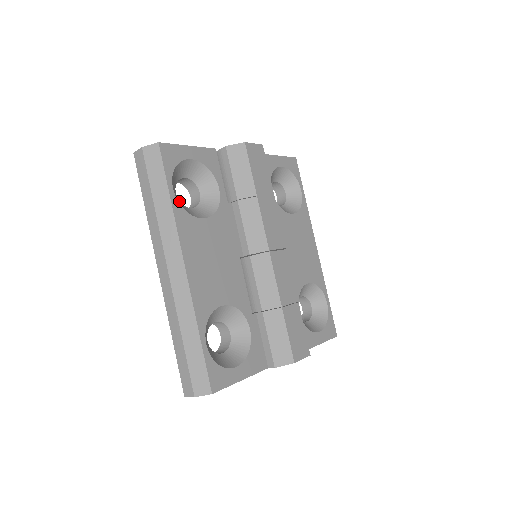
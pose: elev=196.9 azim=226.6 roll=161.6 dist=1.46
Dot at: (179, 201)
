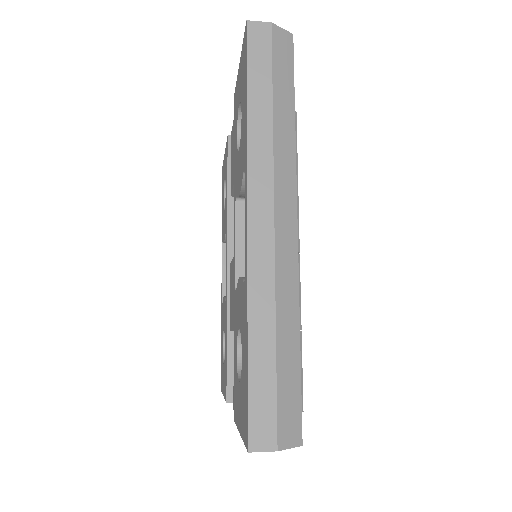
Dot at: occluded
